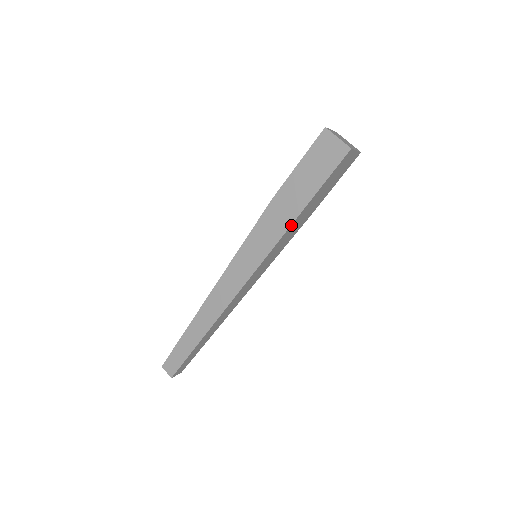
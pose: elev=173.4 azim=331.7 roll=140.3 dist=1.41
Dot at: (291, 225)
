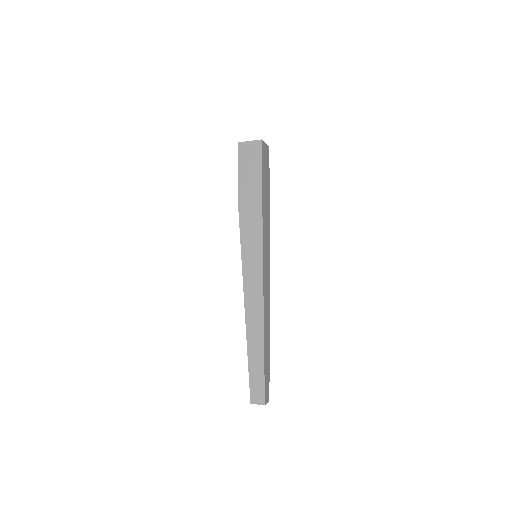
Dot at: (262, 211)
